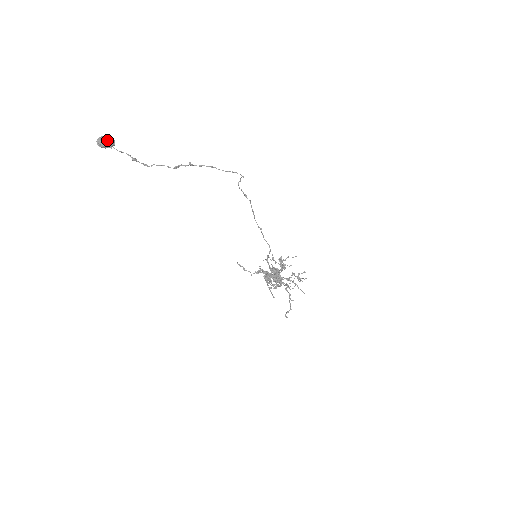
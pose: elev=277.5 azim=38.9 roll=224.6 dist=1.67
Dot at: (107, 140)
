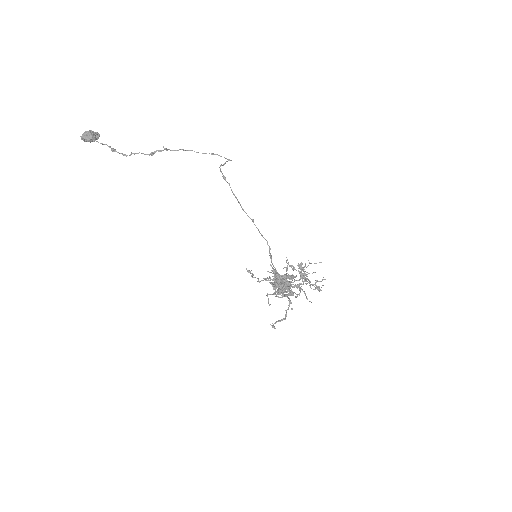
Dot at: (88, 133)
